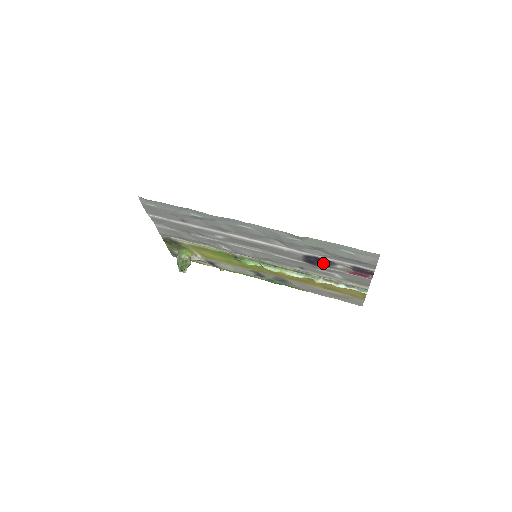
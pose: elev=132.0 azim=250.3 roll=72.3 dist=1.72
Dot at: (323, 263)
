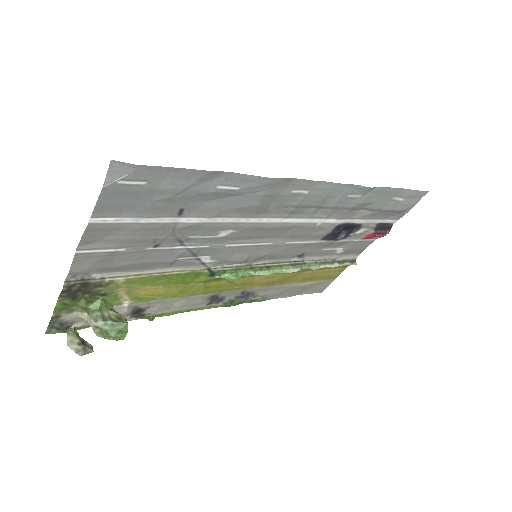
Dot at: (345, 232)
